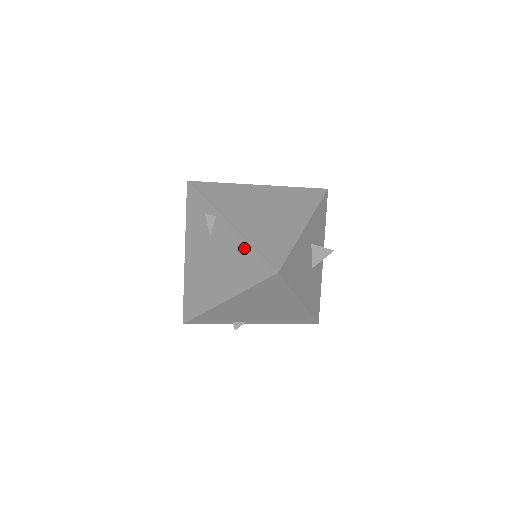
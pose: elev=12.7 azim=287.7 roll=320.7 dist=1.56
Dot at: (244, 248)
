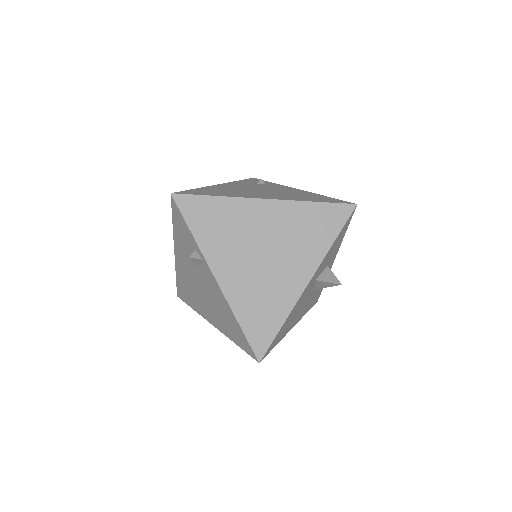
Dot at: (230, 314)
